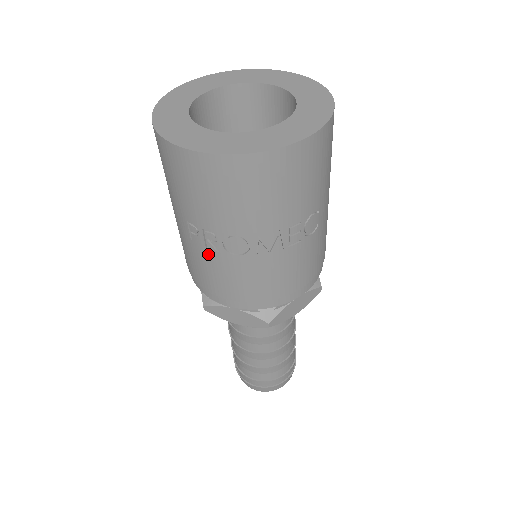
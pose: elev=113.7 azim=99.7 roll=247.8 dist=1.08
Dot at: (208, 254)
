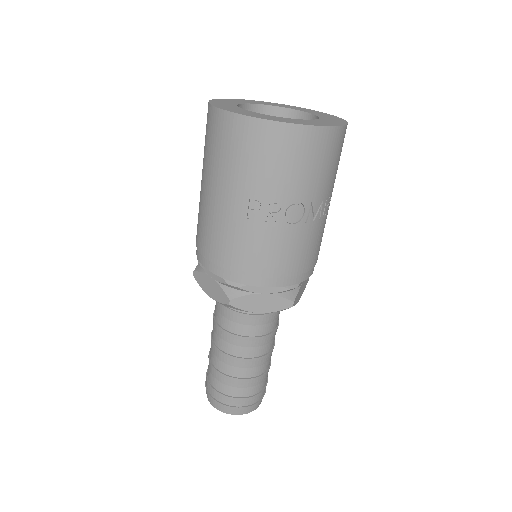
Dot at: (265, 228)
